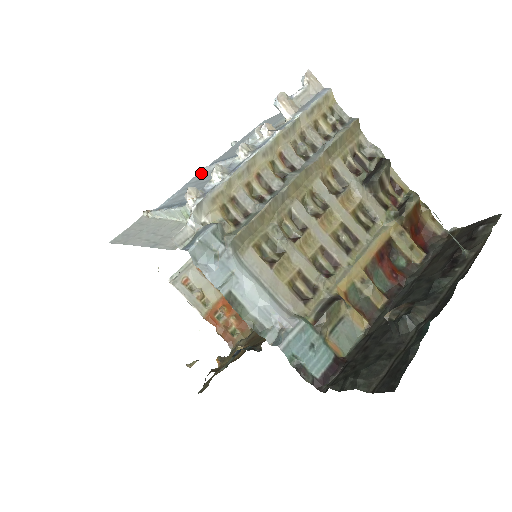
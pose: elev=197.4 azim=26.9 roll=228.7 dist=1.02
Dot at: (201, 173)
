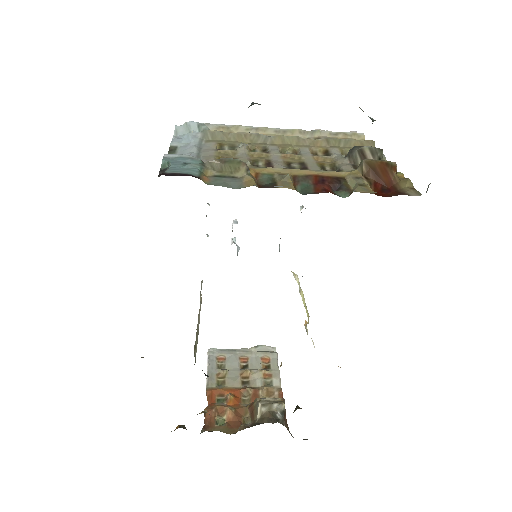
Dot at: occluded
